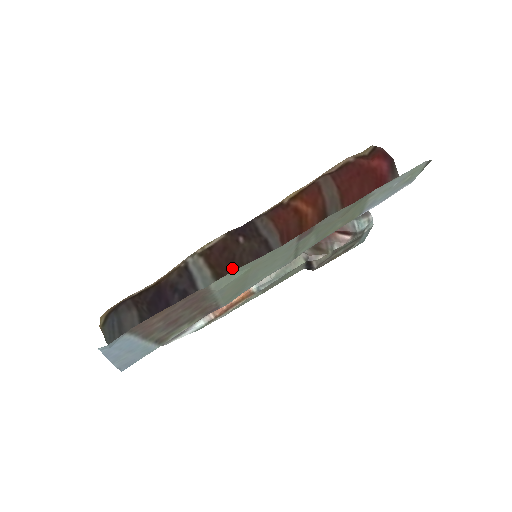
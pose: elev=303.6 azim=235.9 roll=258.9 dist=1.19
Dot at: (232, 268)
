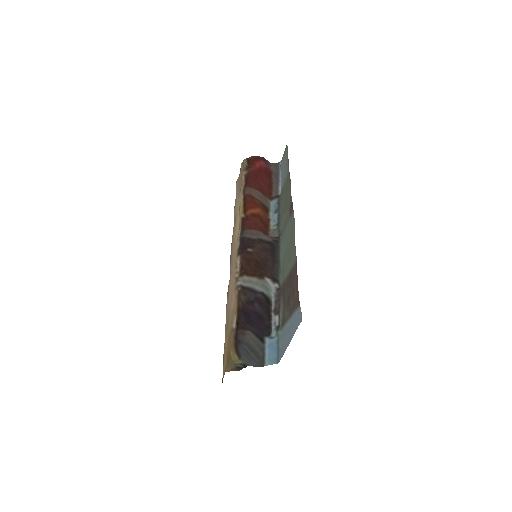
Dot at: (262, 266)
